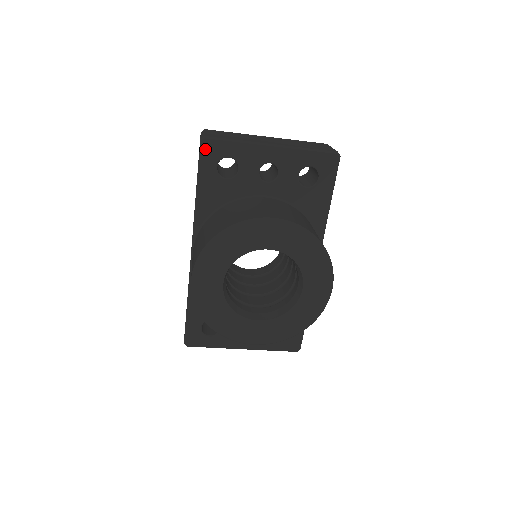
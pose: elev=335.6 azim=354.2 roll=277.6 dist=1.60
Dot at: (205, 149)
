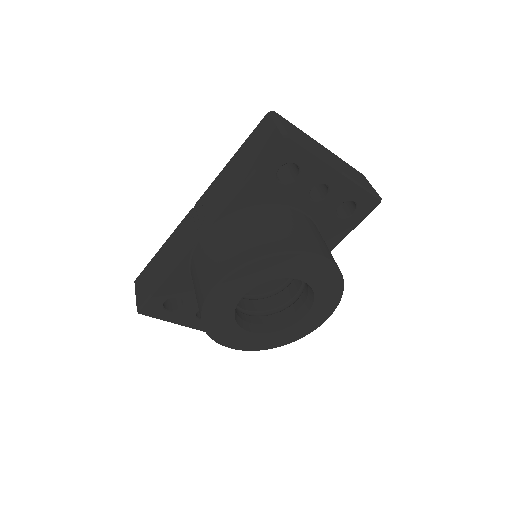
Dot at: (281, 147)
